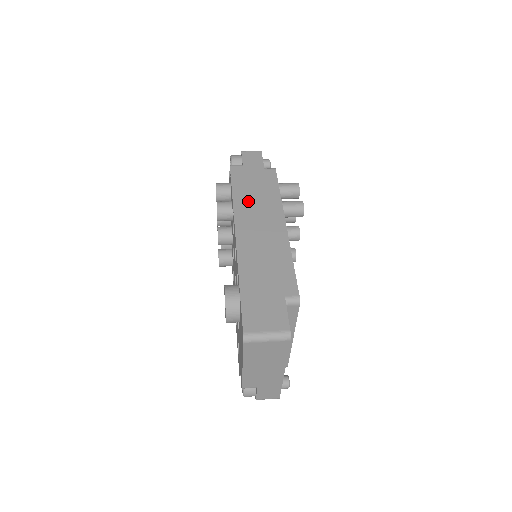
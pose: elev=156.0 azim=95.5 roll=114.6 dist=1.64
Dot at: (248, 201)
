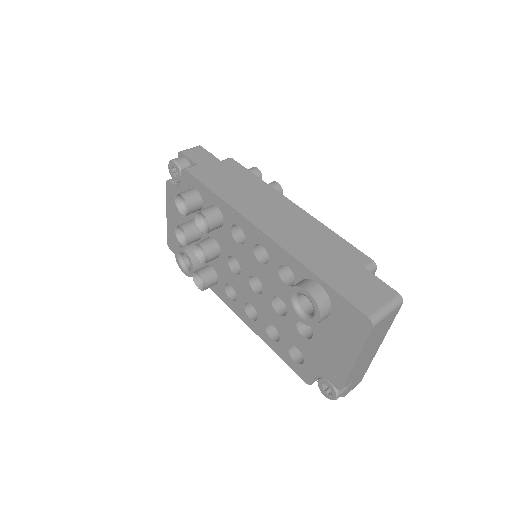
Dot at: (239, 196)
